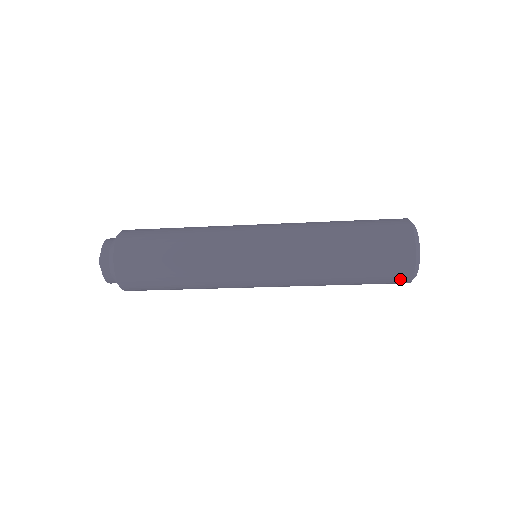
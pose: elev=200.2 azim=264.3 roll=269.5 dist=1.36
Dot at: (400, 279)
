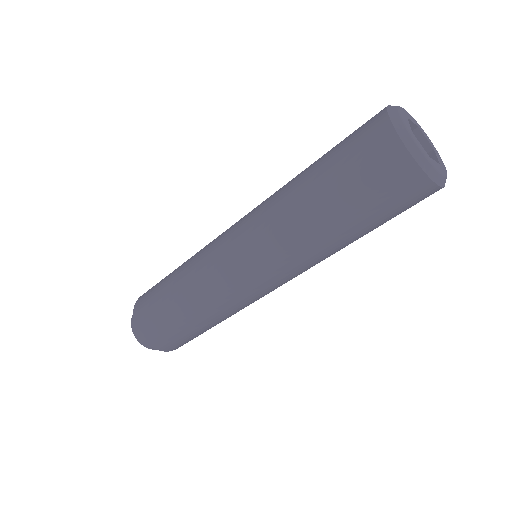
Dot at: (402, 178)
